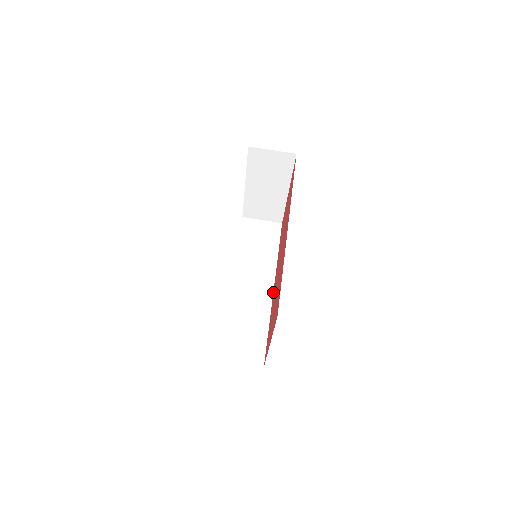
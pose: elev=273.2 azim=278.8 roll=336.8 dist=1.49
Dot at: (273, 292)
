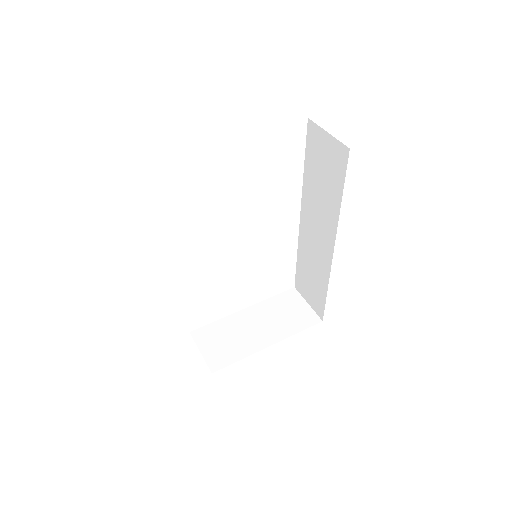
Dot at: occluded
